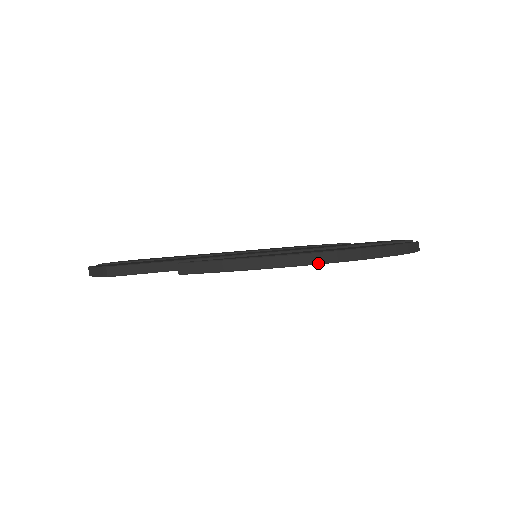
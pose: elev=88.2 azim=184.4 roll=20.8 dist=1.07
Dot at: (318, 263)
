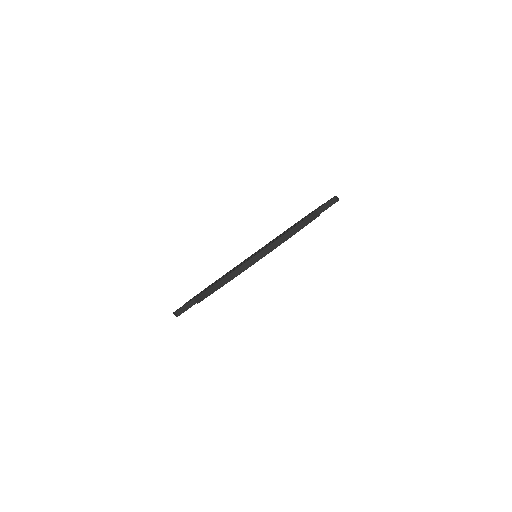
Dot at: occluded
